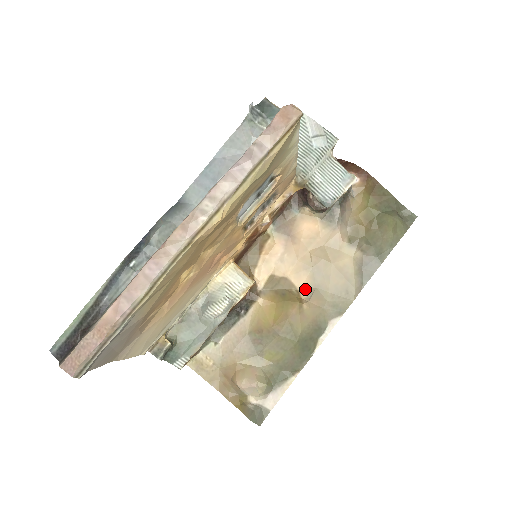
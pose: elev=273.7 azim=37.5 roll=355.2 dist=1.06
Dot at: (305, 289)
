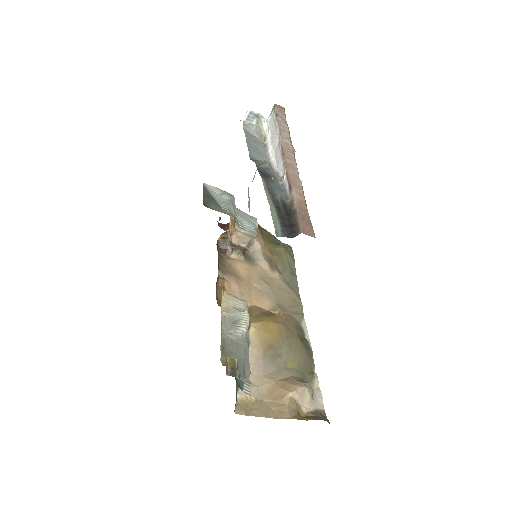
Dot at: (271, 308)
